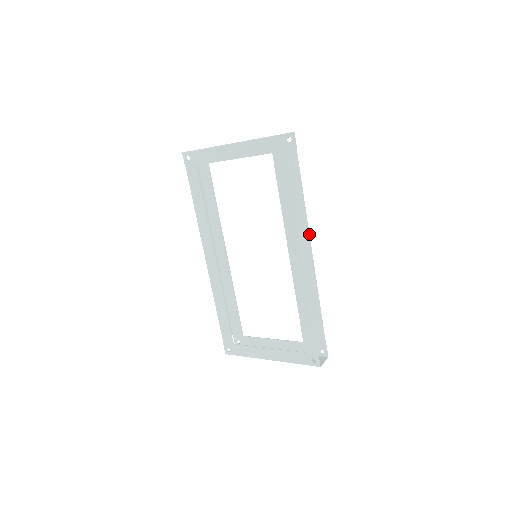
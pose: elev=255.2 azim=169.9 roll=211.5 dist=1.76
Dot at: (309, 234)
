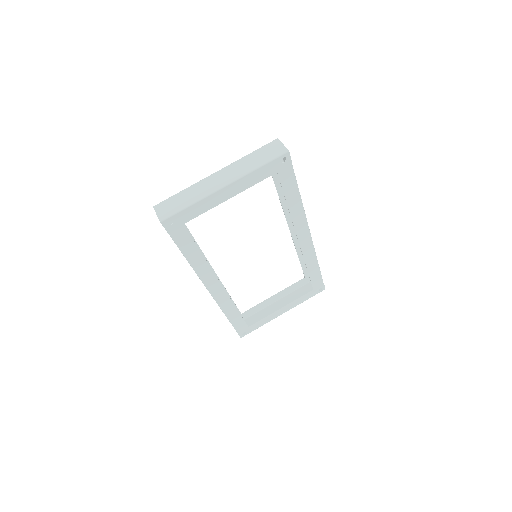
Dot at: occluded
